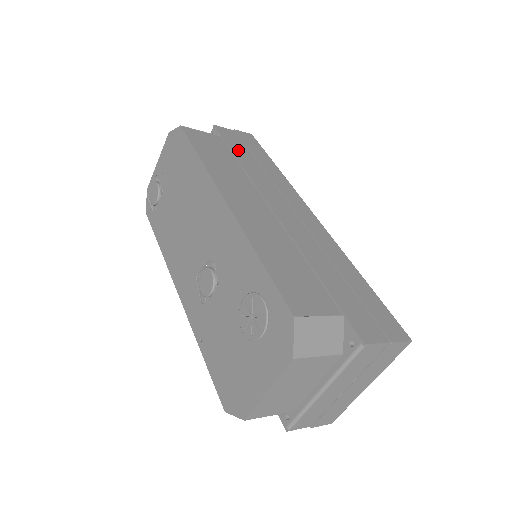
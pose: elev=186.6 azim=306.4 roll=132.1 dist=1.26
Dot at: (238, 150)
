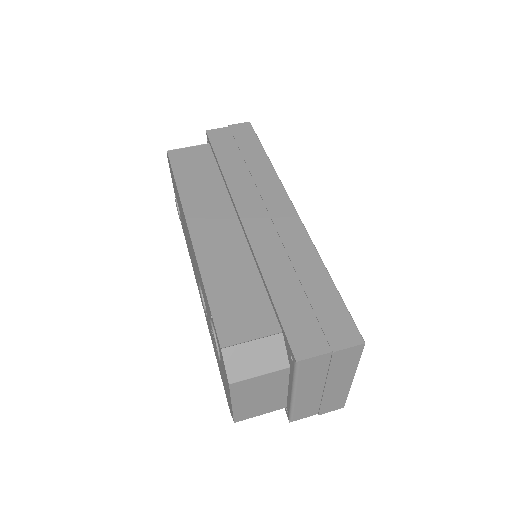
Dot at: (225, 153)
